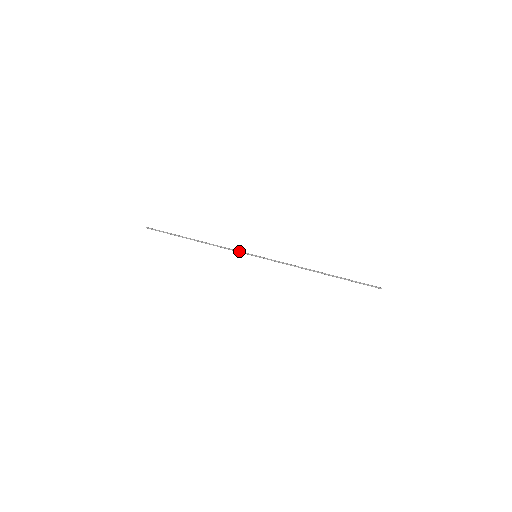
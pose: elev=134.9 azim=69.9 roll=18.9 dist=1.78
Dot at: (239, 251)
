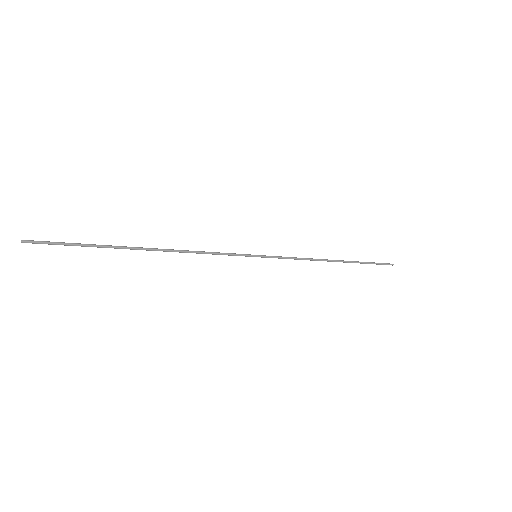
Dot at: (229, 253)
